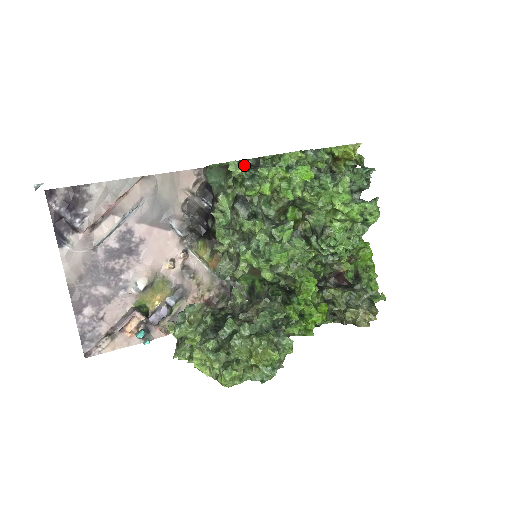
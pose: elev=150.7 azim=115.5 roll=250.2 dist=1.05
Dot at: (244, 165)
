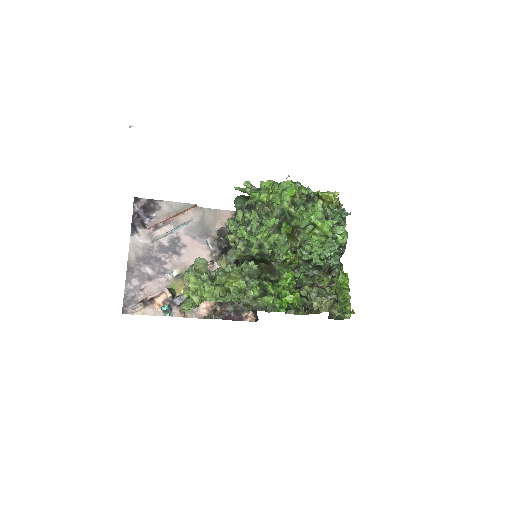
Dot at: occluded
